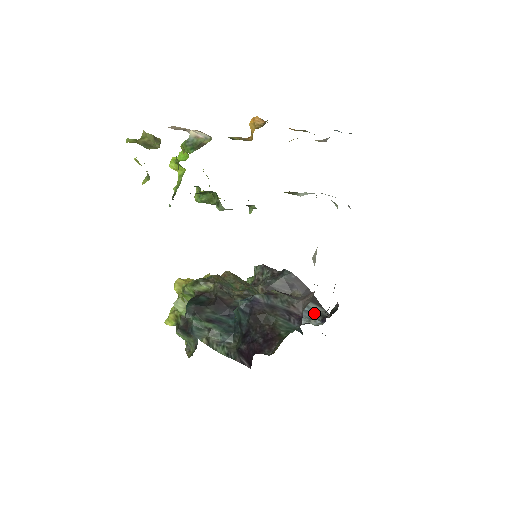
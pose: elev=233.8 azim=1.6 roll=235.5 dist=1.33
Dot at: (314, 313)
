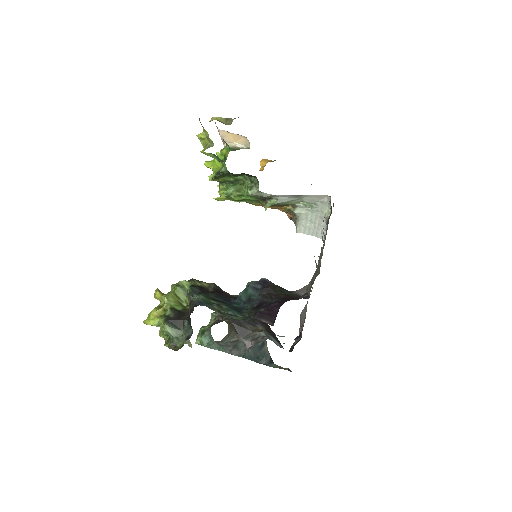
Dot at: occluded
